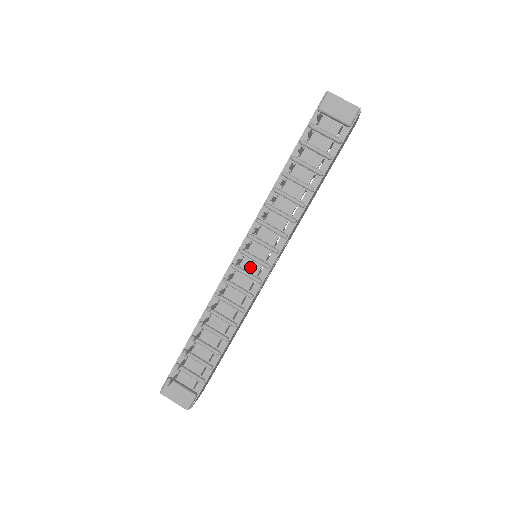
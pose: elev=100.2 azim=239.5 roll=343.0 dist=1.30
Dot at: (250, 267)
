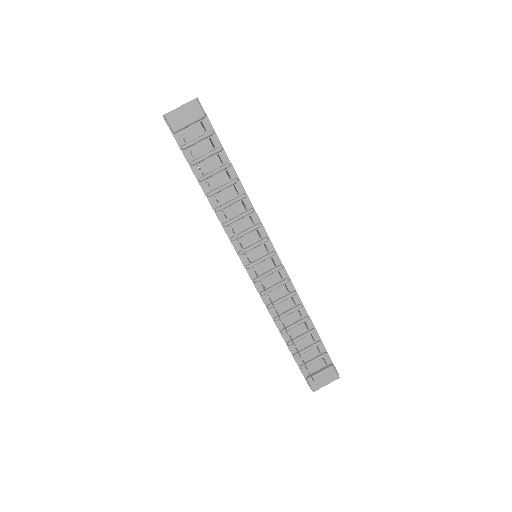
Dot at: (265, 268)
